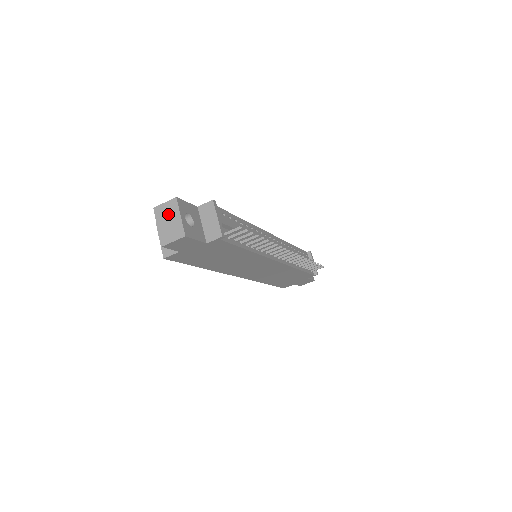
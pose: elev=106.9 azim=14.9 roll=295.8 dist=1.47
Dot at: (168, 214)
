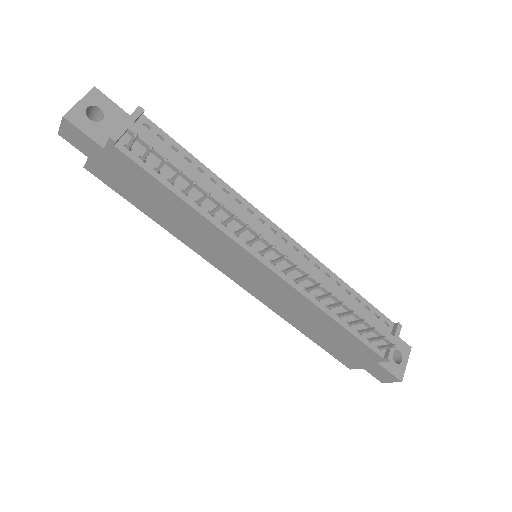
Dot at: occluded
